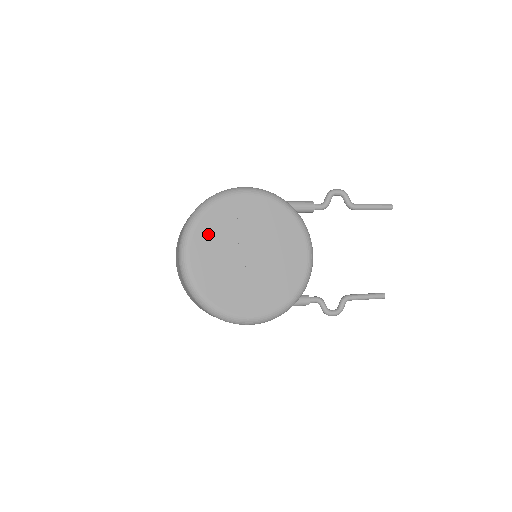
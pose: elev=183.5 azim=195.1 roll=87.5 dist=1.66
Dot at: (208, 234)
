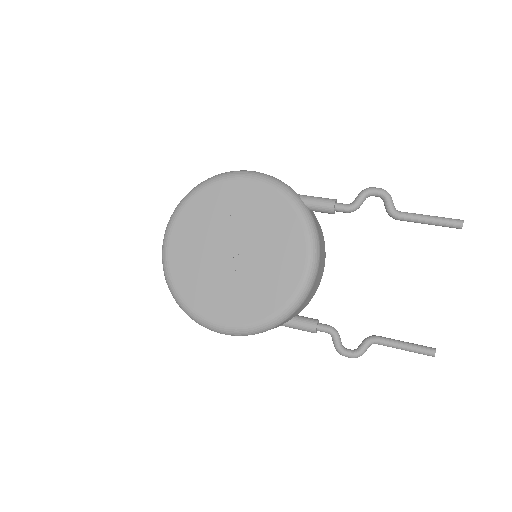
Dot at: (193, 219)
